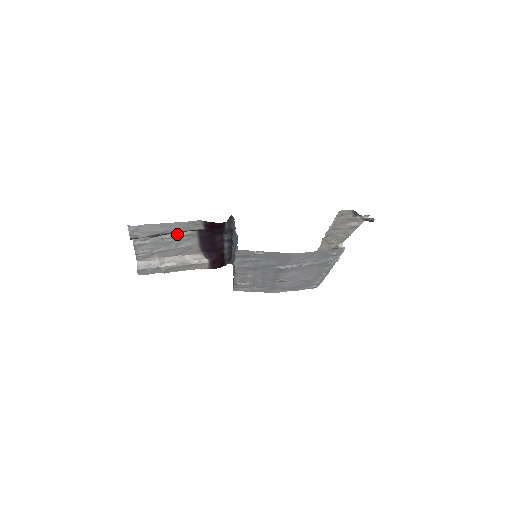
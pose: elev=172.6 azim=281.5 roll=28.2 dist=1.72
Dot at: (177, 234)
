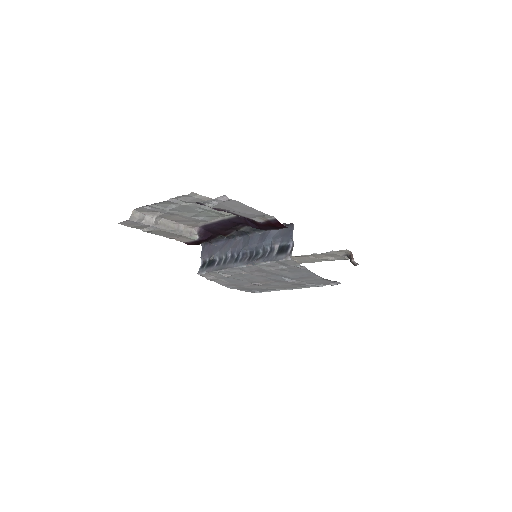
Dot at: occluded
